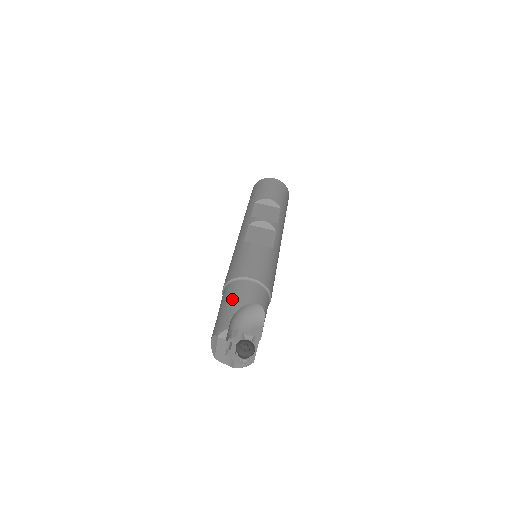
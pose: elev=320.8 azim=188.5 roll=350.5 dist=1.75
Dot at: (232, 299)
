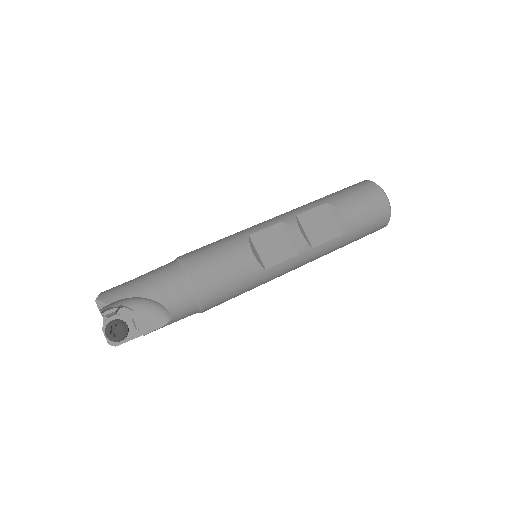
Dot at: (152, 281)
